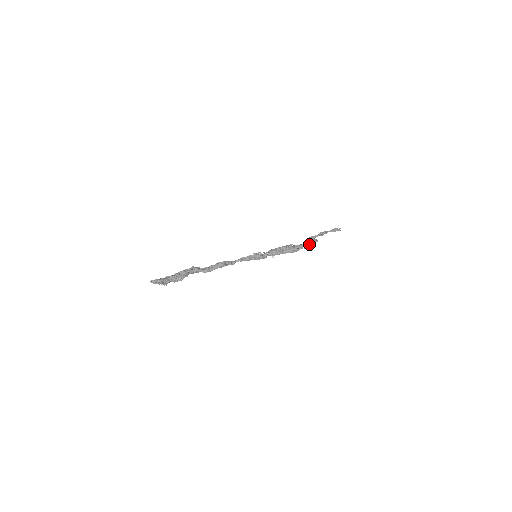
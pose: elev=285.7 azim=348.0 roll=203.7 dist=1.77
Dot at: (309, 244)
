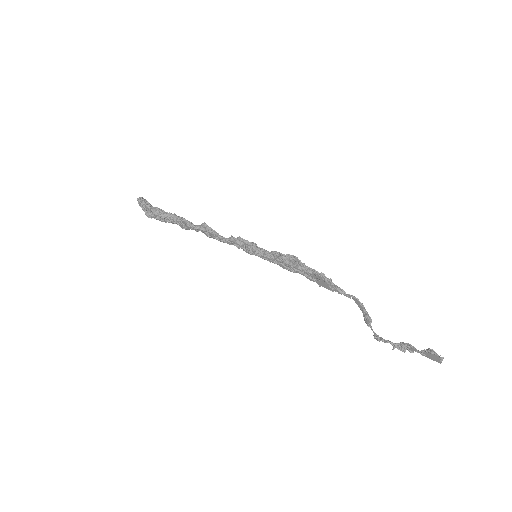
Dot at: (336, 285)
